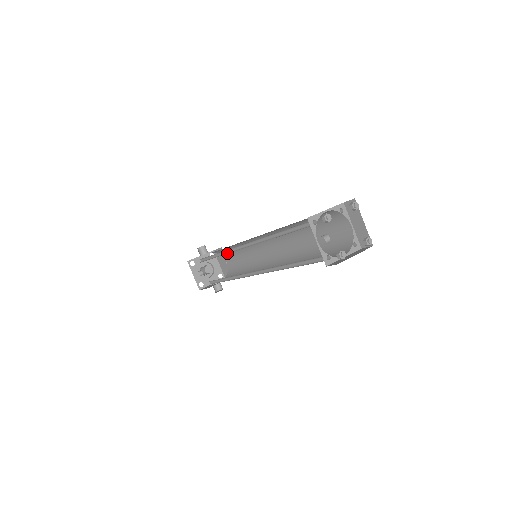
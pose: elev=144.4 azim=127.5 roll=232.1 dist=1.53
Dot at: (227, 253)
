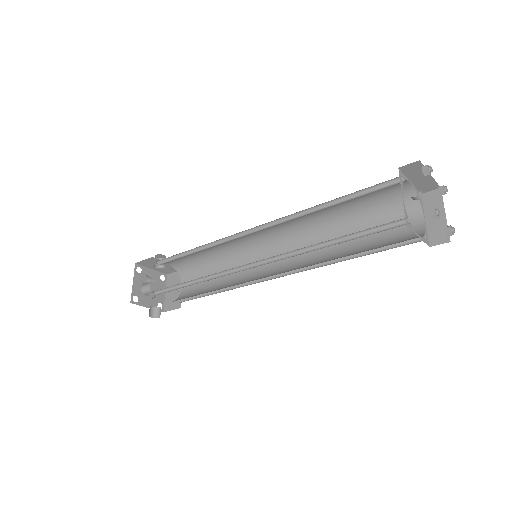
Dot at: (216, 245)
